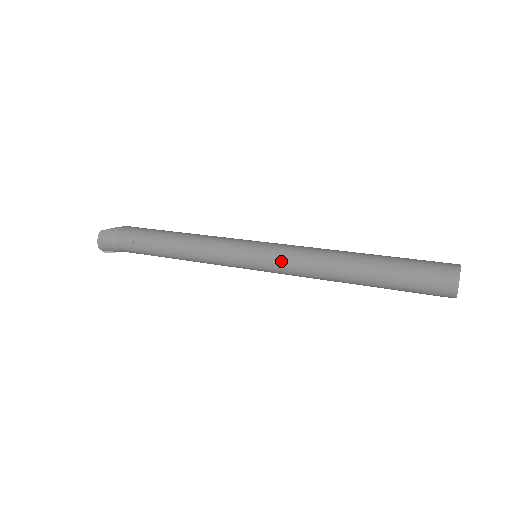
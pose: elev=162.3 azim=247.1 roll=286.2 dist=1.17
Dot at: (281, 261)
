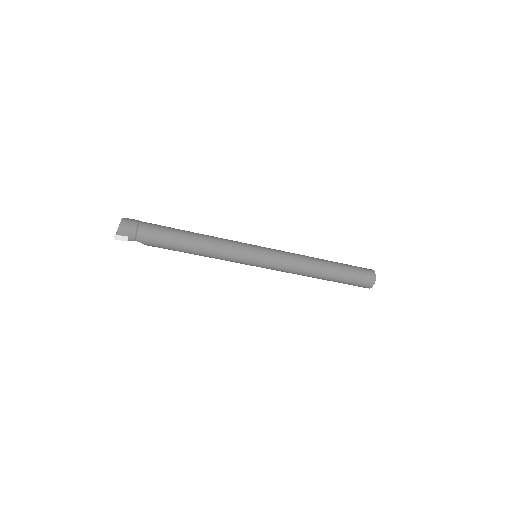
Dot at: (281, 255)
